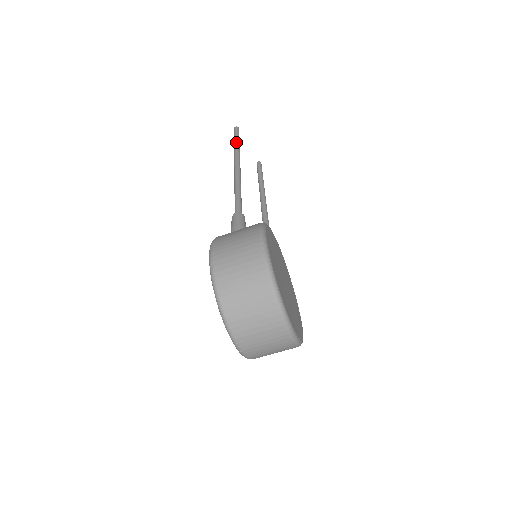
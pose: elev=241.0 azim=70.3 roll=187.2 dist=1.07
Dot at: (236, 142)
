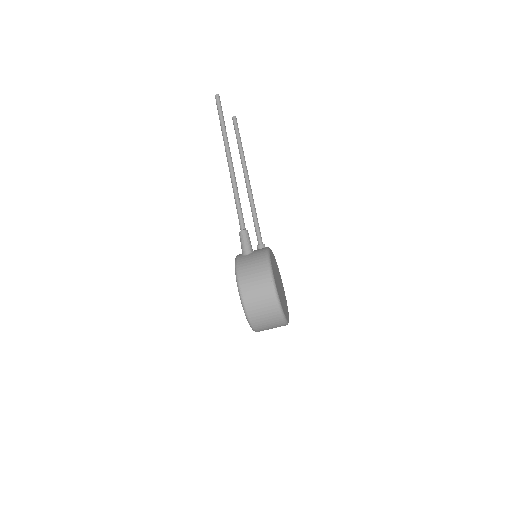
Dot at: (222, 124)
